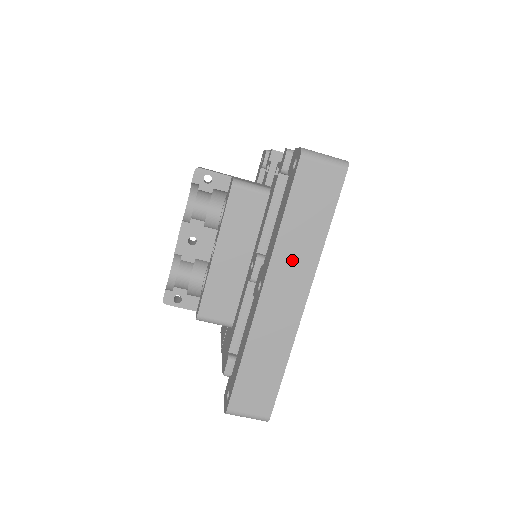
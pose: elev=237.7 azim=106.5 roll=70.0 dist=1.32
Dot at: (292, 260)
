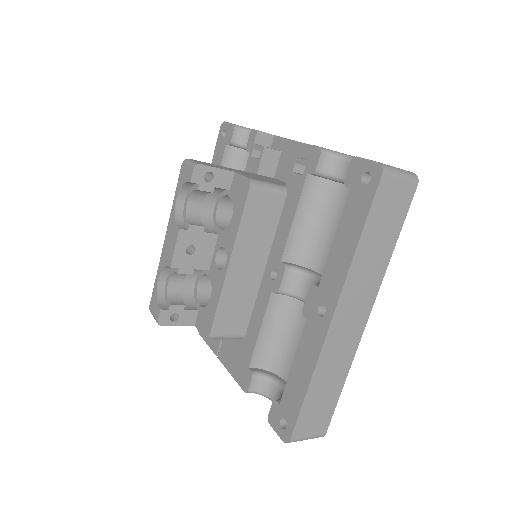
Dot at: (362, 282)
